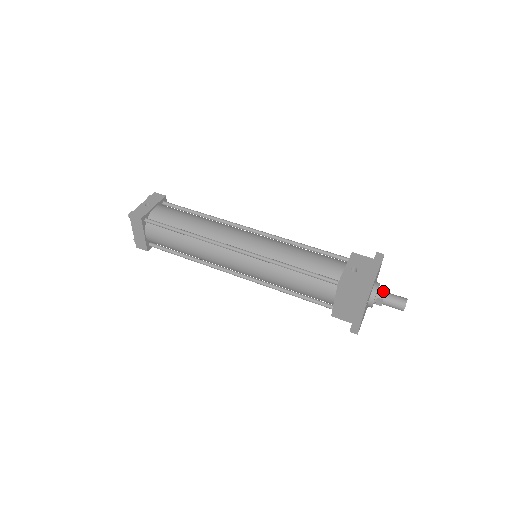
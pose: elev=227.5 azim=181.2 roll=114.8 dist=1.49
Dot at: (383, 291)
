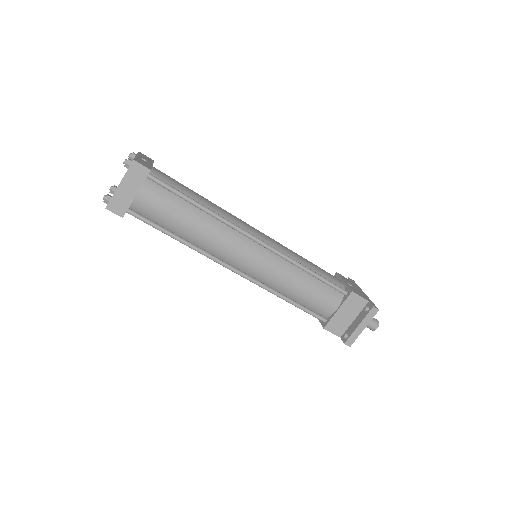
Dot at: occluded
